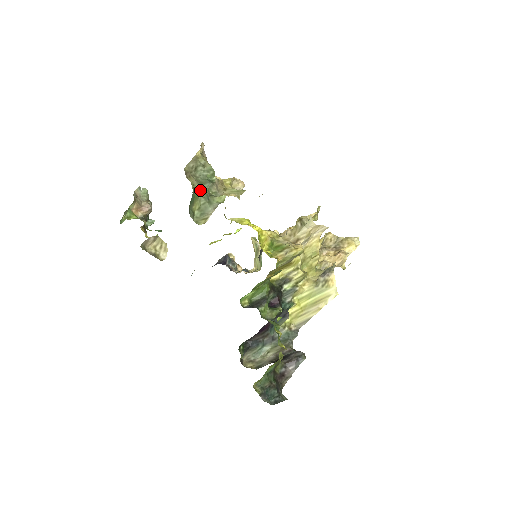
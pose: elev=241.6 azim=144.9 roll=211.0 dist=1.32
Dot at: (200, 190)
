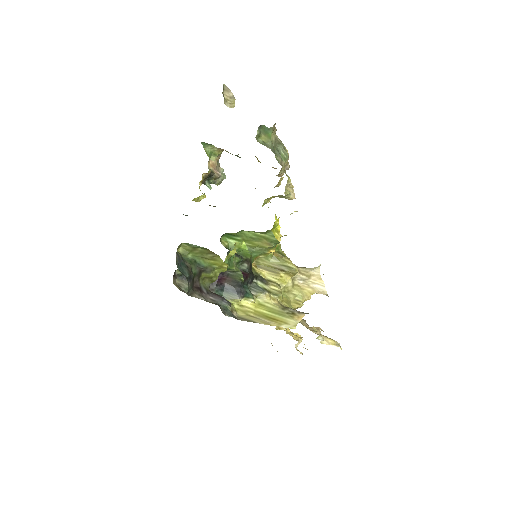
Dot at: (273, 143)
